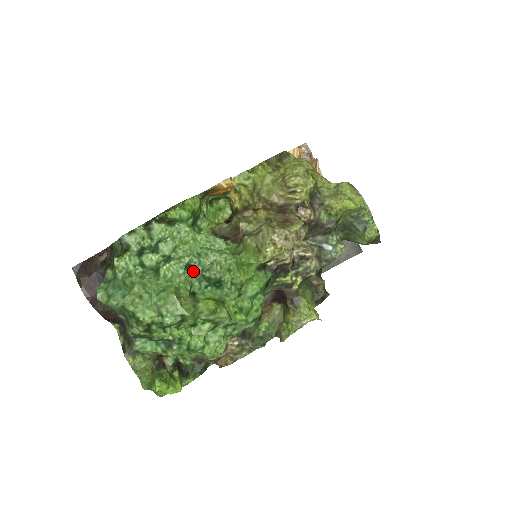
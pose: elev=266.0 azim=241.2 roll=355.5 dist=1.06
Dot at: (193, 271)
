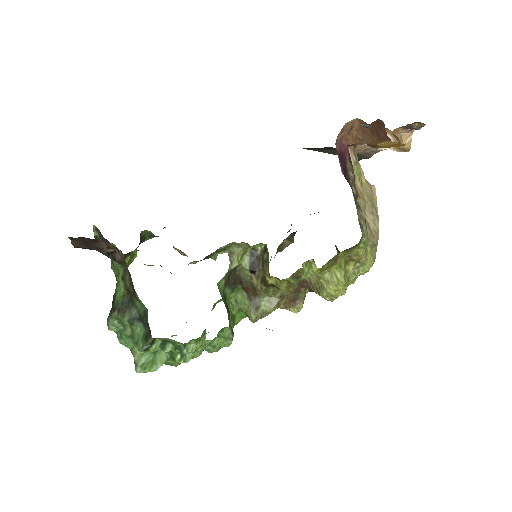
Dot at: occluded
